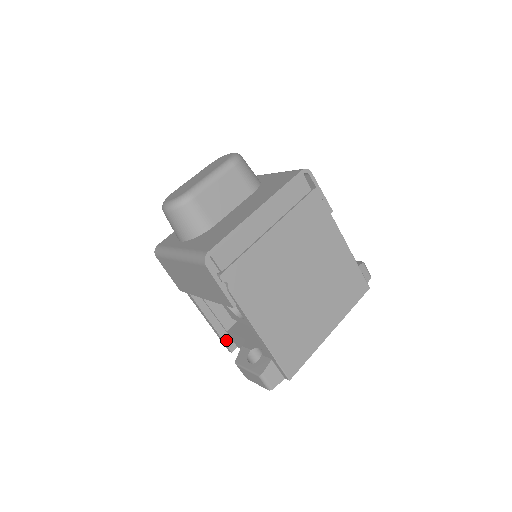
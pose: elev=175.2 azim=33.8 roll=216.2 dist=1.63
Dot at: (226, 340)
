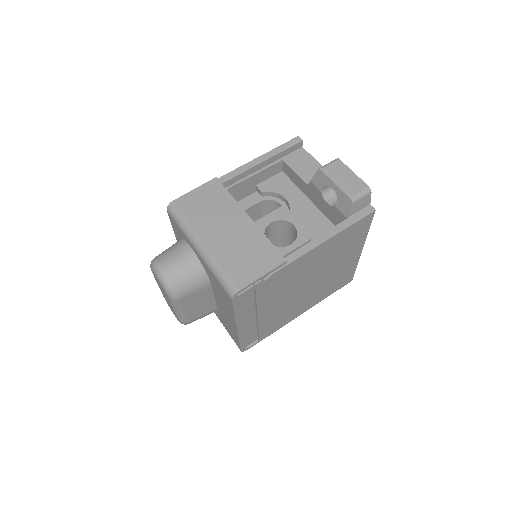
Dot at: occluded
